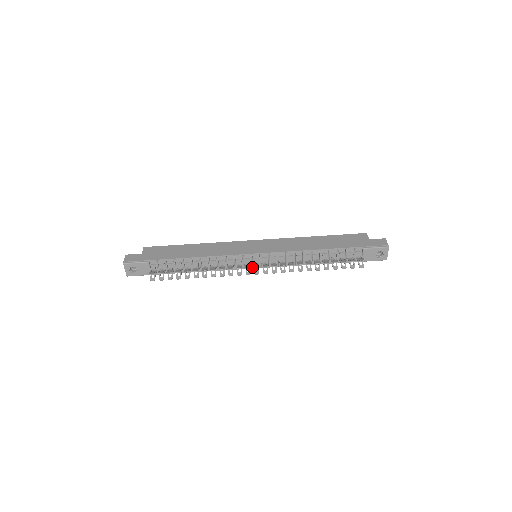
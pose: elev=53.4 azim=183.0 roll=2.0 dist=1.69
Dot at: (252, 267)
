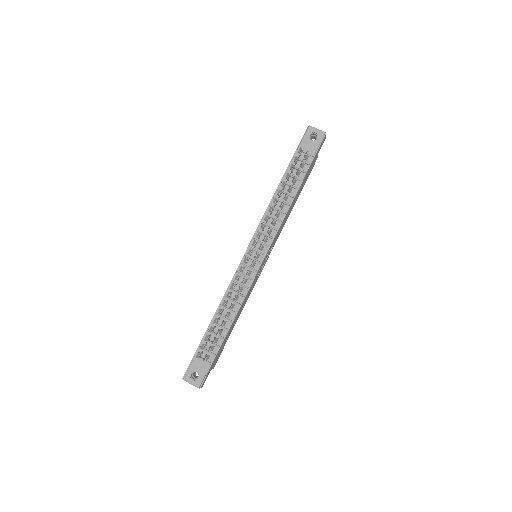
Dot at: (258, 262)
